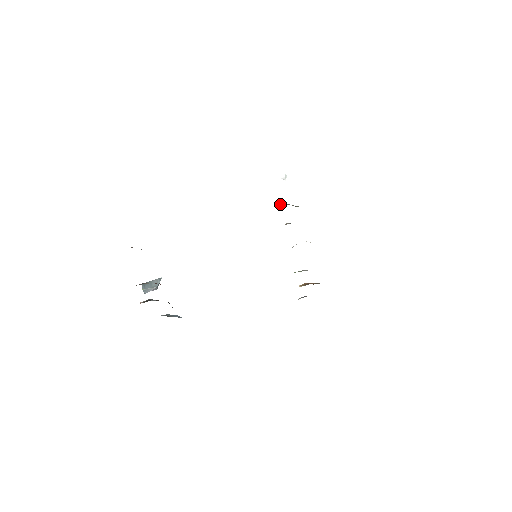
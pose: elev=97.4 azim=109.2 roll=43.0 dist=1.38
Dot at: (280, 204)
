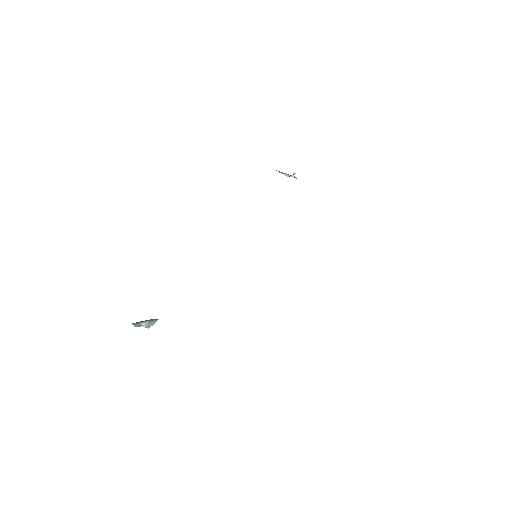
Dot at: occluded
